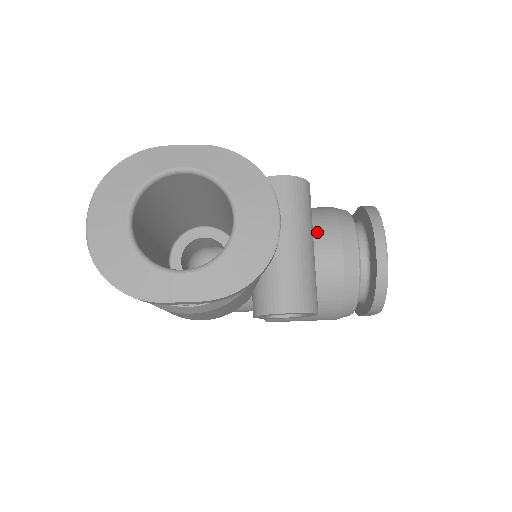
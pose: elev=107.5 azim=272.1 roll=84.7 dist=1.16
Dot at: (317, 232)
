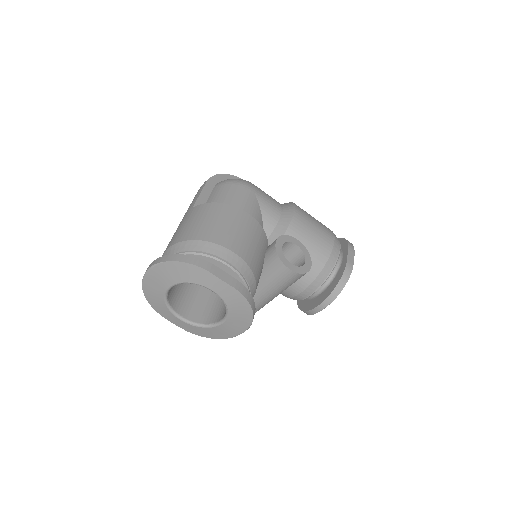
Dot at: occluded
